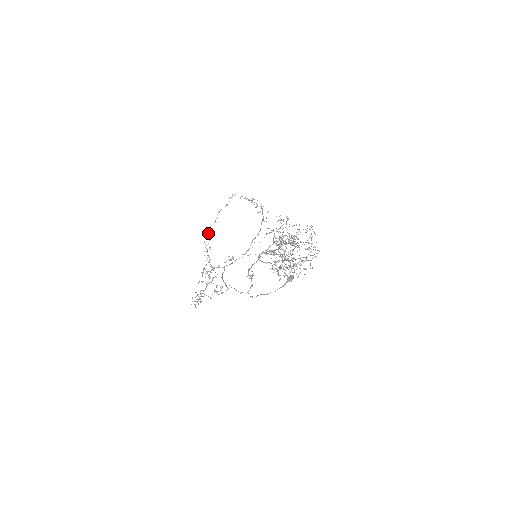
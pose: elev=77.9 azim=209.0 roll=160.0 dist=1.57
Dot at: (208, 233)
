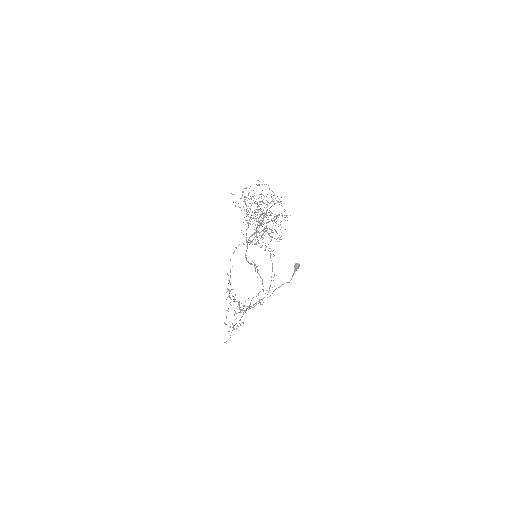
Dot at: occluded
